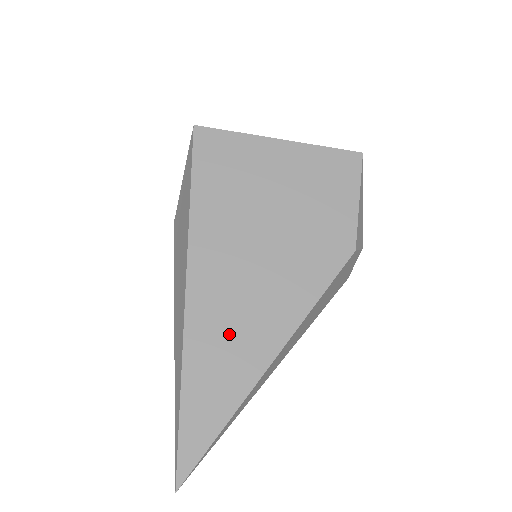
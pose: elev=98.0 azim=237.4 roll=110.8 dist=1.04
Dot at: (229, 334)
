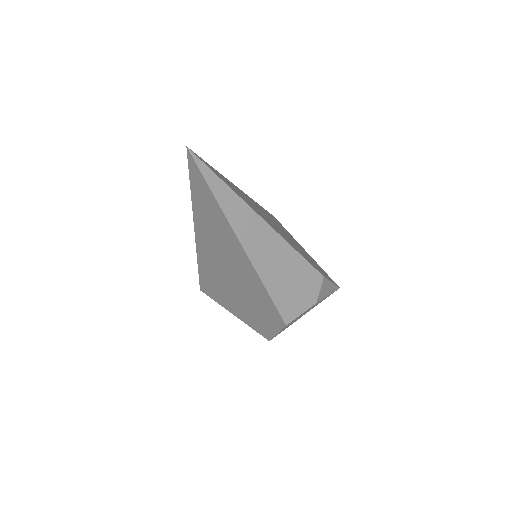
Dot at: (251, 203)
